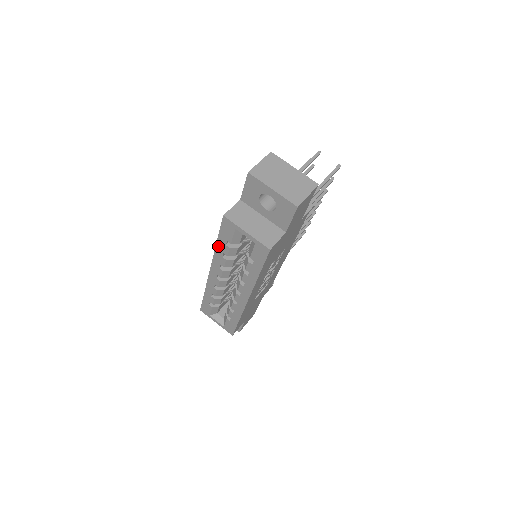
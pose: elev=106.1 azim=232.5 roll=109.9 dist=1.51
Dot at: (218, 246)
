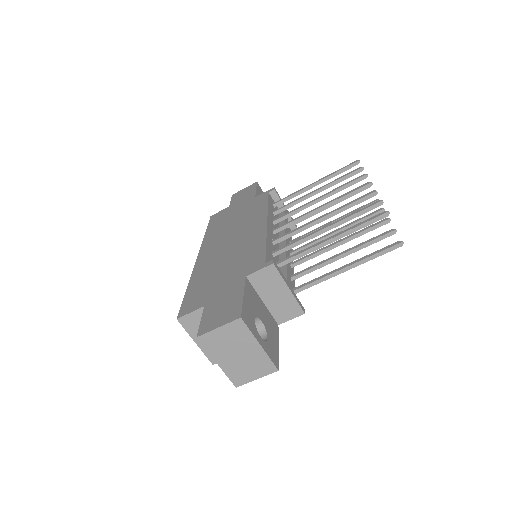
Dot at: occluded
